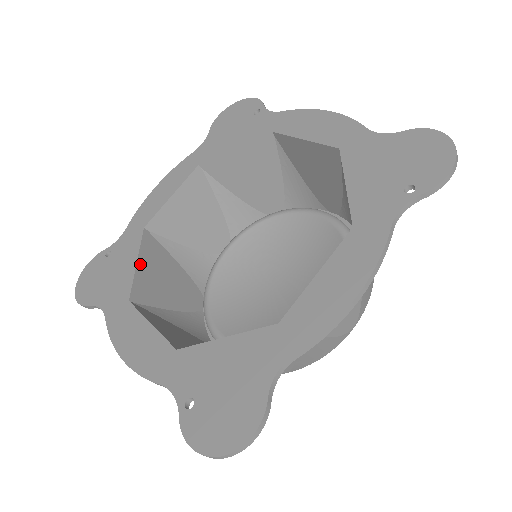
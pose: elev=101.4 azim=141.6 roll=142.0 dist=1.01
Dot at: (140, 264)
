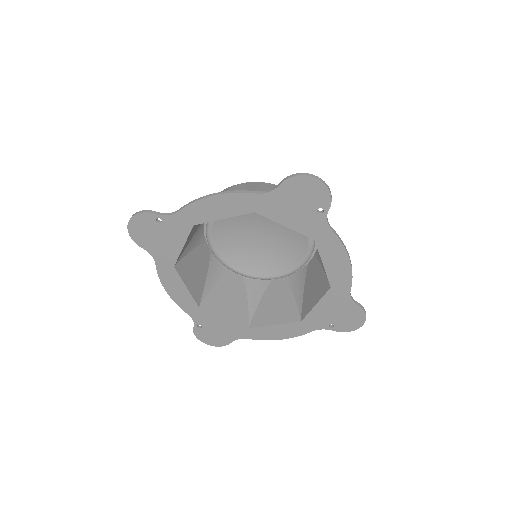
Dot at: (225, 316)
